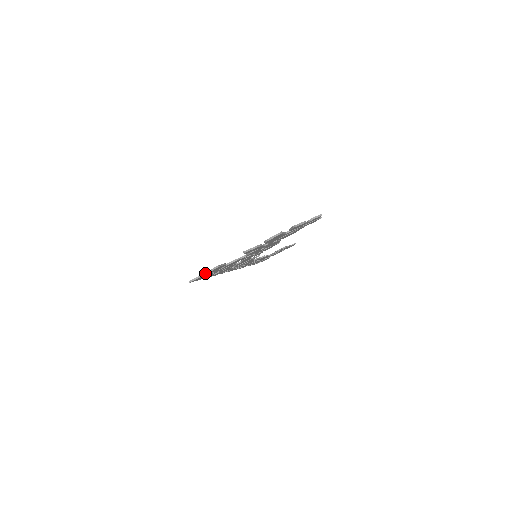
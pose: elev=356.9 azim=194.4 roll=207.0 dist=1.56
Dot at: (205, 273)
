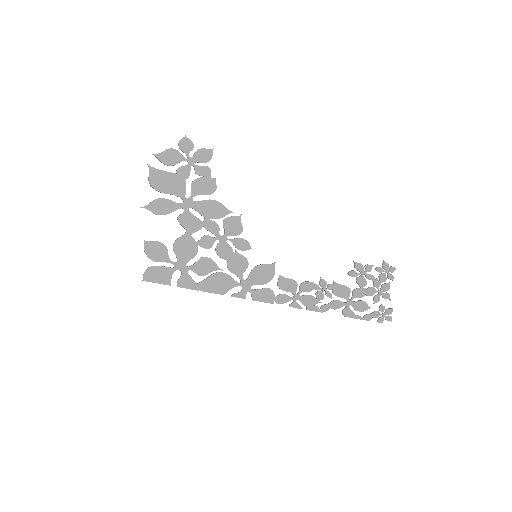
Dot at: (154, 266)
